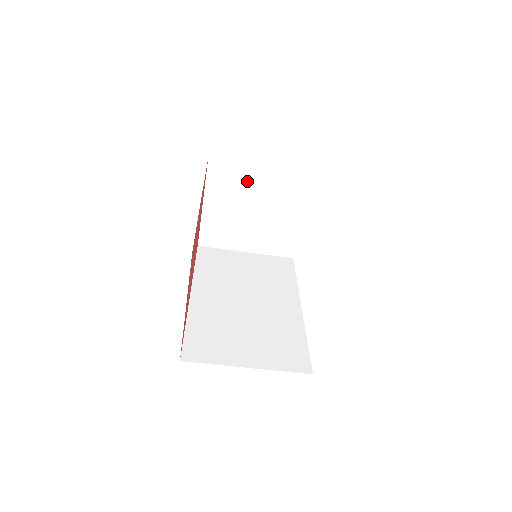
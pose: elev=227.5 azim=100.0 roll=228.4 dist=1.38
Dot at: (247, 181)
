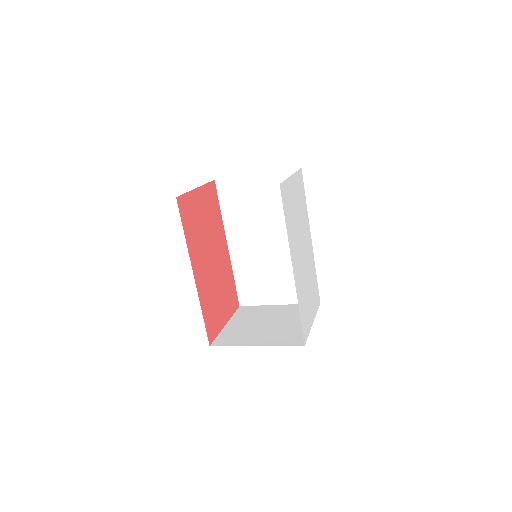
Dot at: occluded
